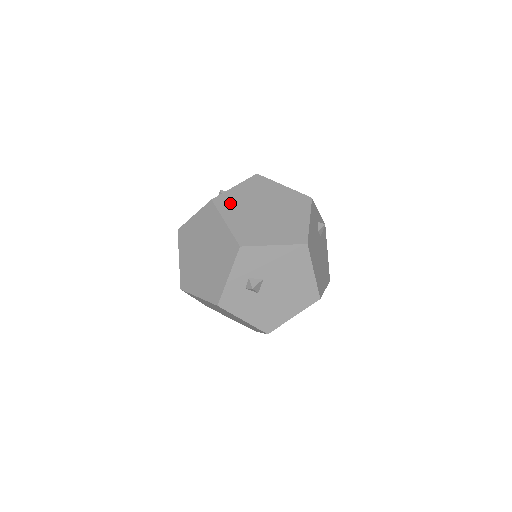
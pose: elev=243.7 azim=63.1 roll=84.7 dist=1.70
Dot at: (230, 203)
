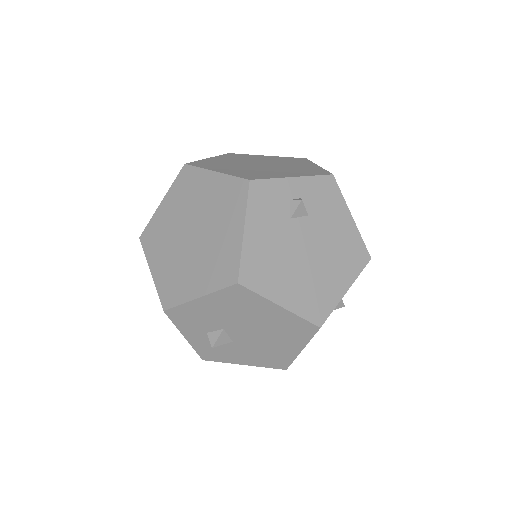
Dot at: (156, 236)
